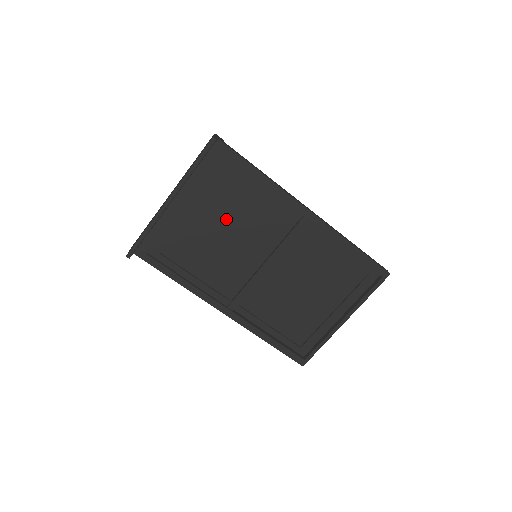
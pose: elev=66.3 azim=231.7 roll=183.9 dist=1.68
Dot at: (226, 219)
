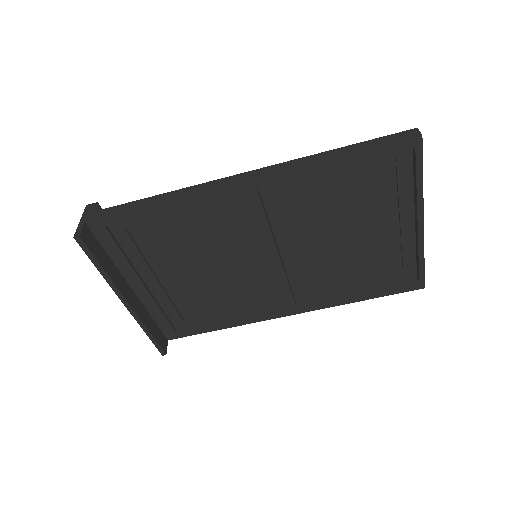
Dot at: (190, 259)
